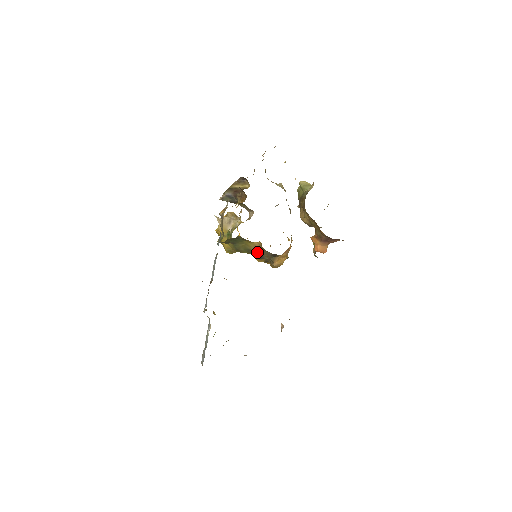
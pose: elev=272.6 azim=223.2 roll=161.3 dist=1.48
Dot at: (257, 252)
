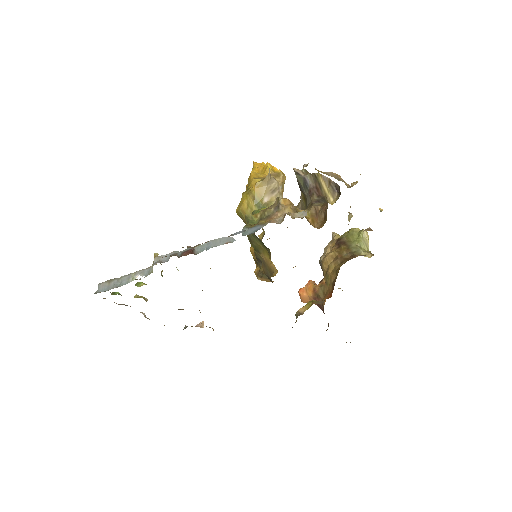
Dot at: (262, 258)
